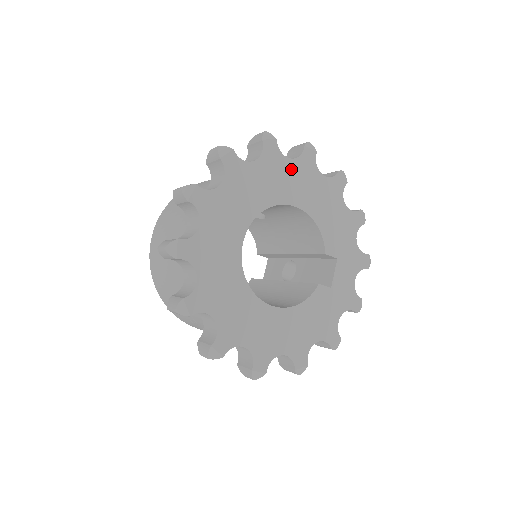
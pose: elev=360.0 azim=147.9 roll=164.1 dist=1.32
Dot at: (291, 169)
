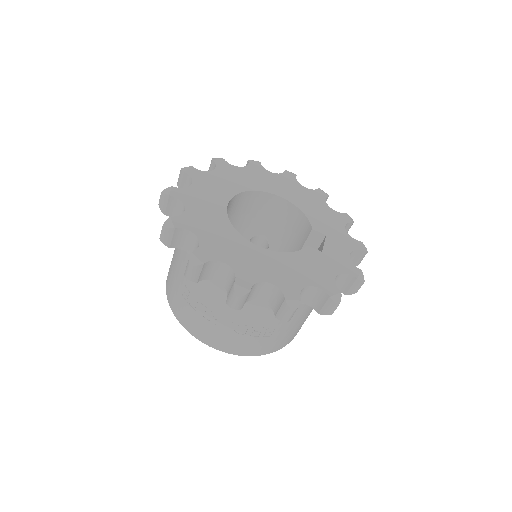
Dot at: (273, 178)
